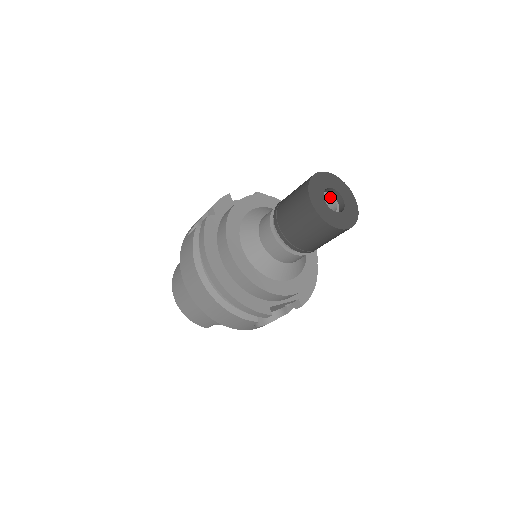
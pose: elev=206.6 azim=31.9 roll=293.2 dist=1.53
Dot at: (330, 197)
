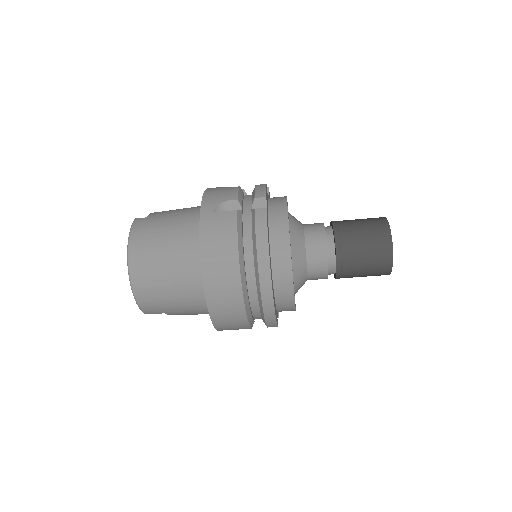
Dot at: occluded
